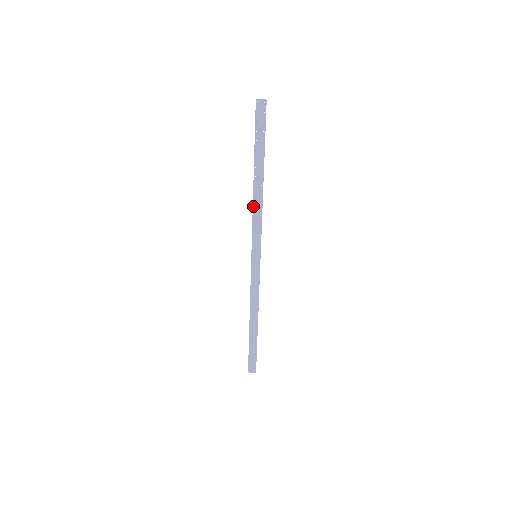
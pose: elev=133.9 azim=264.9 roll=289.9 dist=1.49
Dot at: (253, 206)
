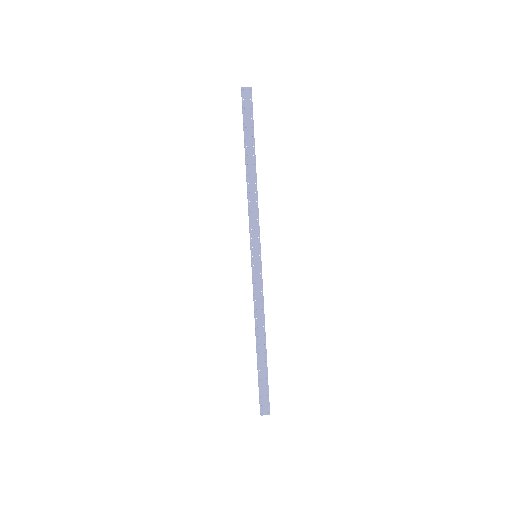
Dot at: (248, 197)
